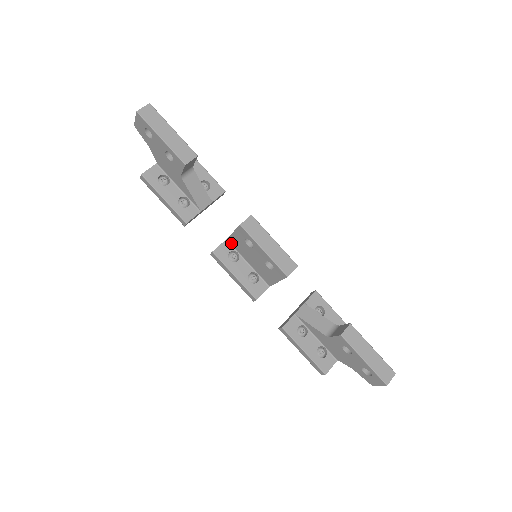
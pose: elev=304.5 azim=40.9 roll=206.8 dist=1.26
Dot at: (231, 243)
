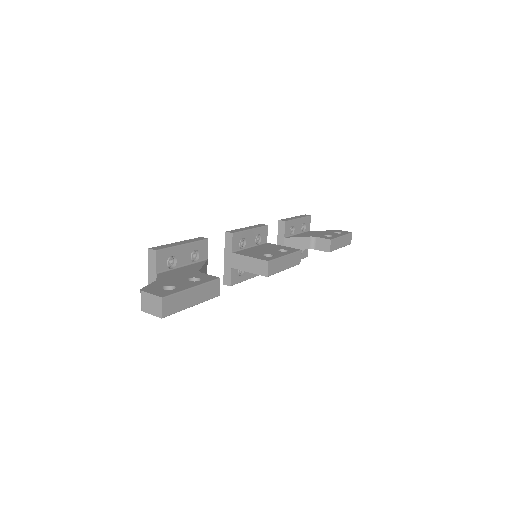
Dot at: occluded
